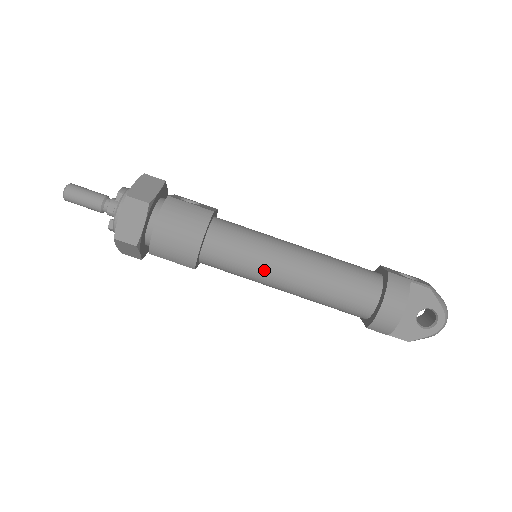
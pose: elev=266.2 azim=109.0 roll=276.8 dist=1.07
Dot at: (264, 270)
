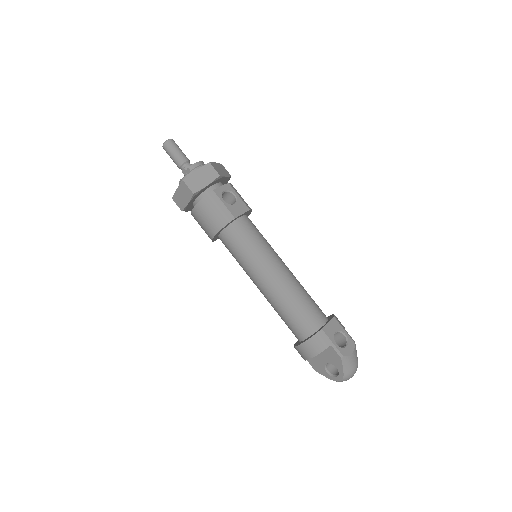
Dot at: (248, 272)
